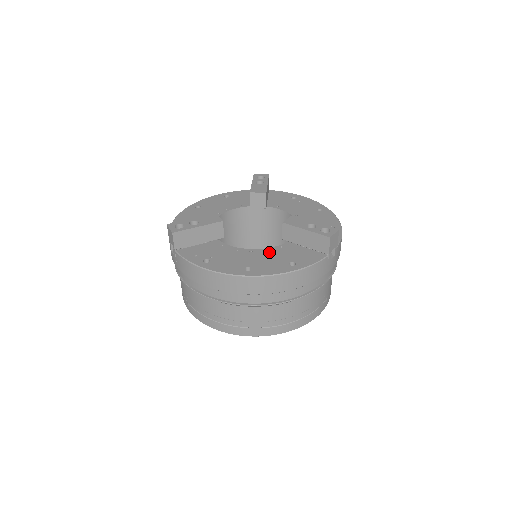
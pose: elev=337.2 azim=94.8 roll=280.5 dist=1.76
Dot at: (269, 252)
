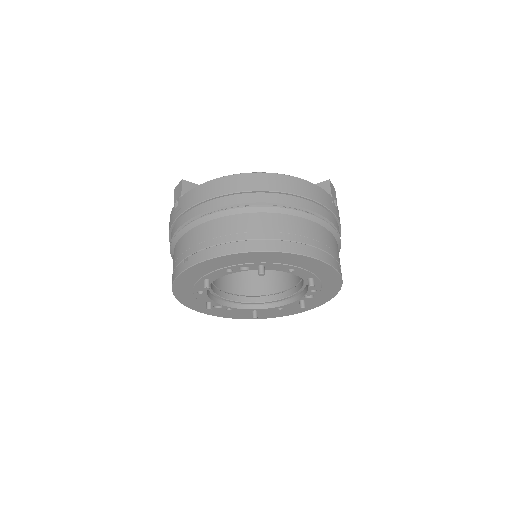
Dot at: occluded
